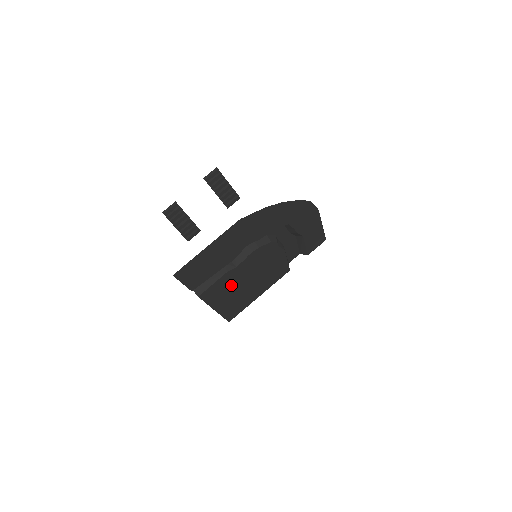
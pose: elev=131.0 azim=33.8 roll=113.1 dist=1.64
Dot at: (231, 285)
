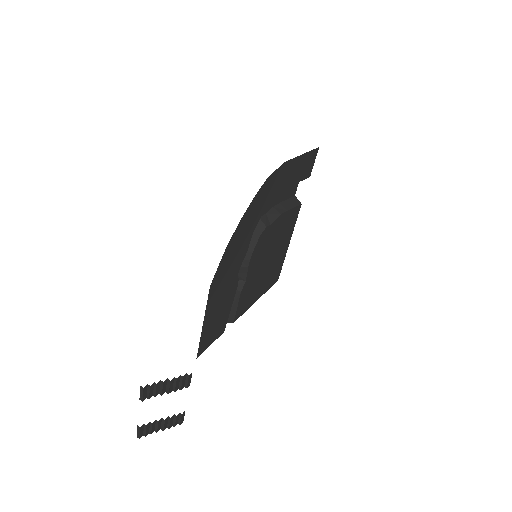
Dot at: (254, 284)
